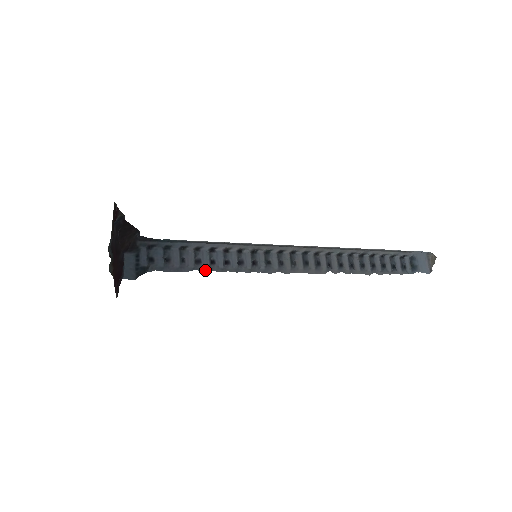
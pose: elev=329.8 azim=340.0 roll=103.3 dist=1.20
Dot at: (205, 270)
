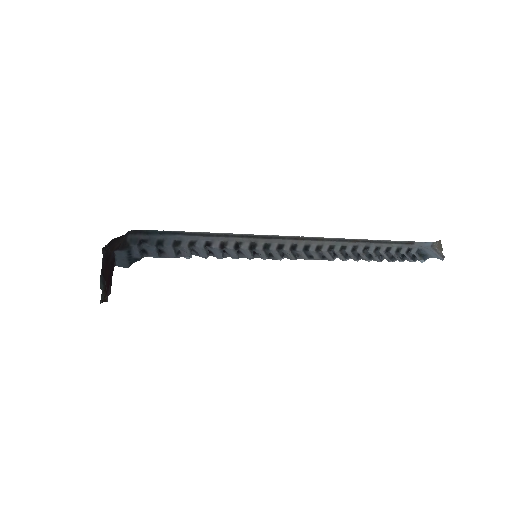
Dot at: occluded
